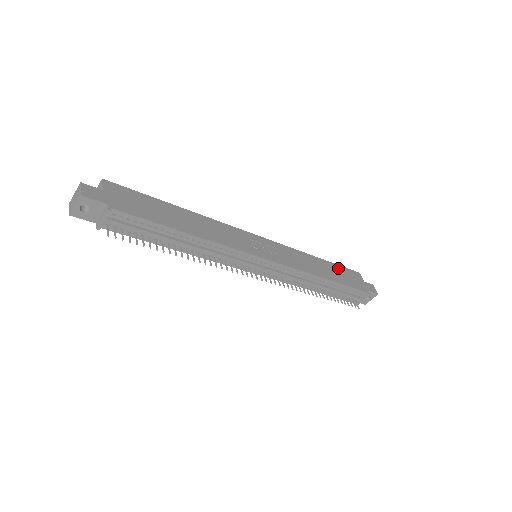
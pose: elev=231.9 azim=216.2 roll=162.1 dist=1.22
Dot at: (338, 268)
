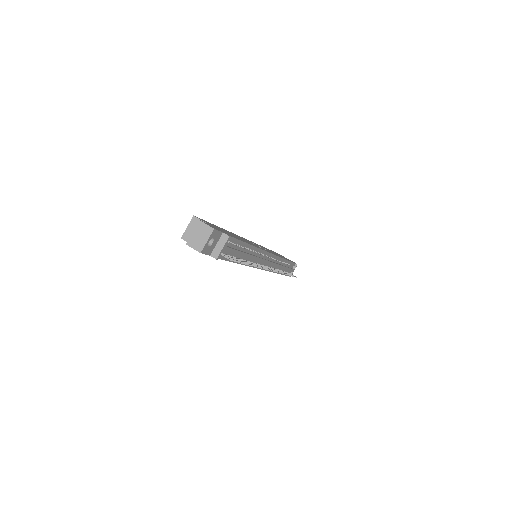
Dot at: occluded
